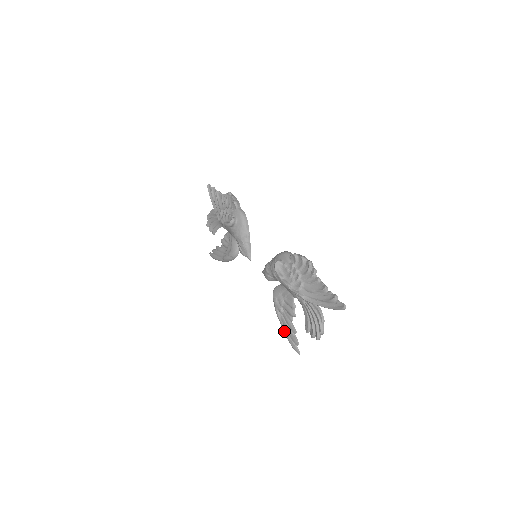
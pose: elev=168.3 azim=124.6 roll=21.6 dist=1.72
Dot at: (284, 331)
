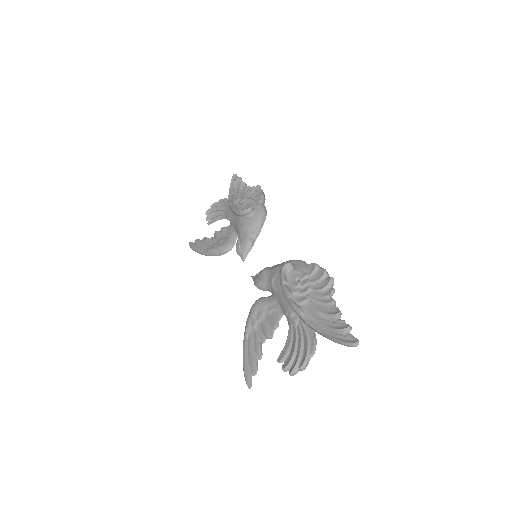
Dot at: (244, 351)
